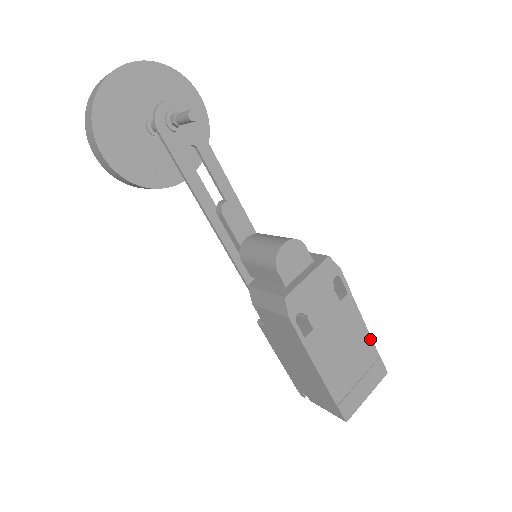
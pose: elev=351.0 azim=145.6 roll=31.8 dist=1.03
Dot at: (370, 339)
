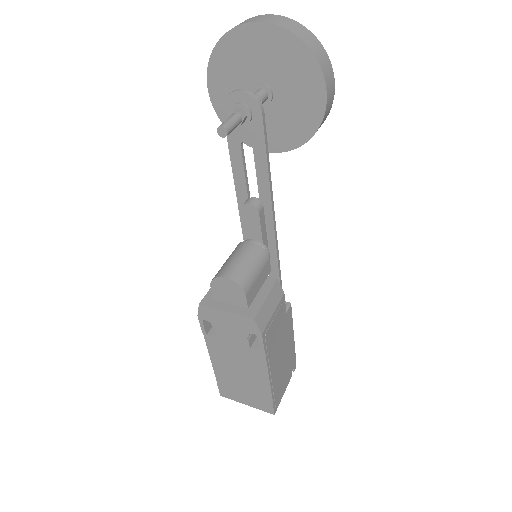
Dot at: (269, 388)
